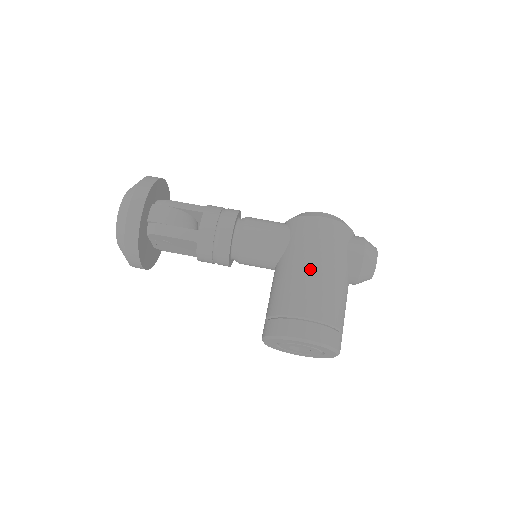
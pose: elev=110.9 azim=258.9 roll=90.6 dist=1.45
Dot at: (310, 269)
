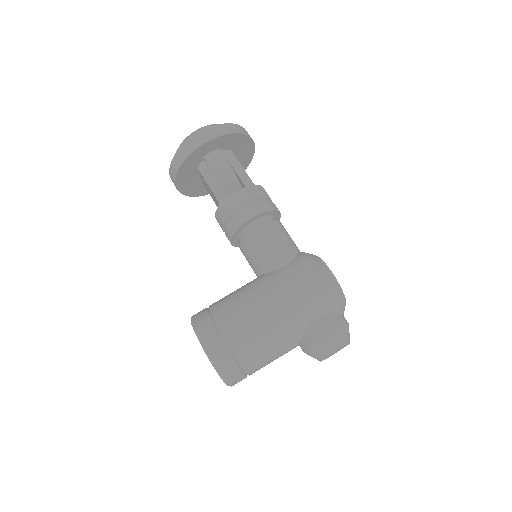
Dot at: (266, 302)
